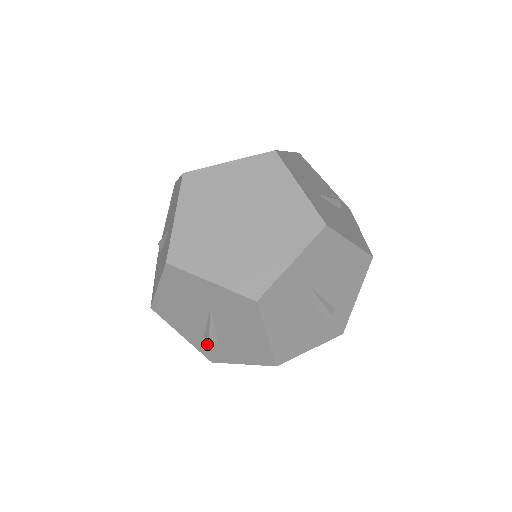
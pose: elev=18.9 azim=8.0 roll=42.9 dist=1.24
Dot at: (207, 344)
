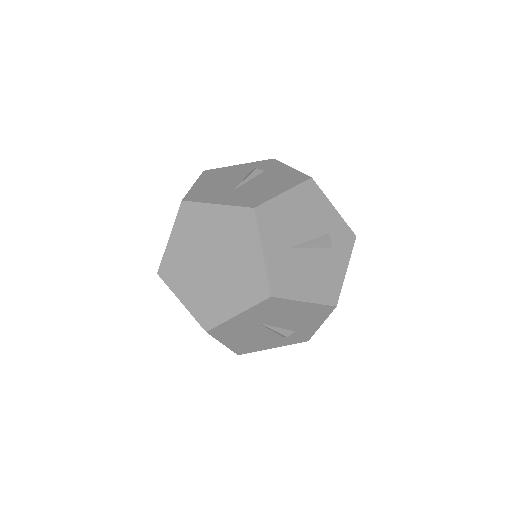
Dot at: occluded
